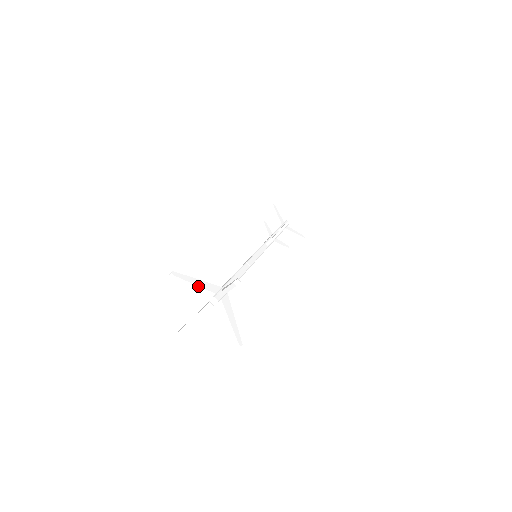
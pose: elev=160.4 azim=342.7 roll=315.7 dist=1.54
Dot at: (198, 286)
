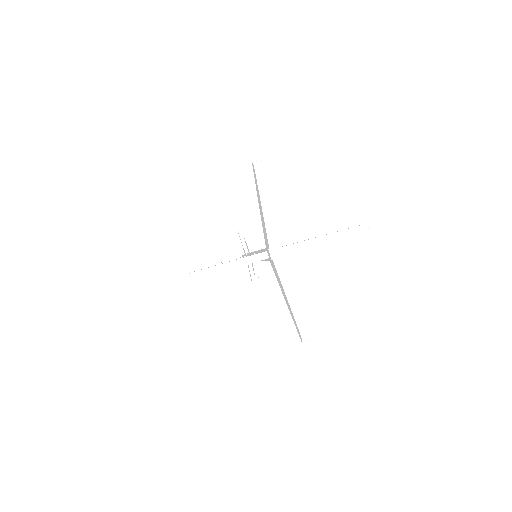
Dot at: (238, 260)
